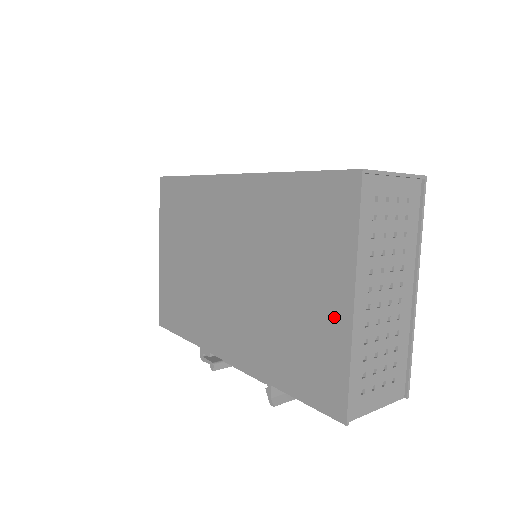
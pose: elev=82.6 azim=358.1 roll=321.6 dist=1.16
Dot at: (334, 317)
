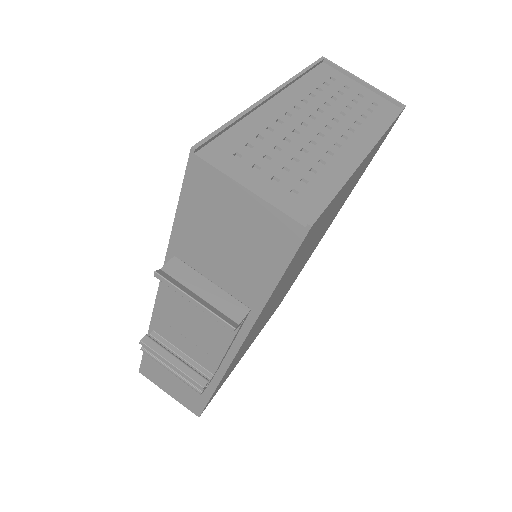
Dot at: occluded
